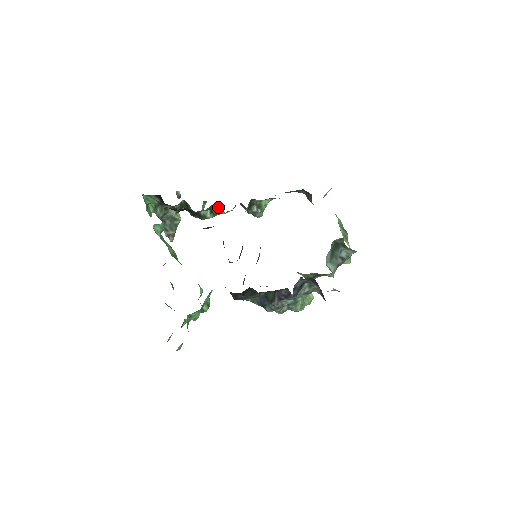
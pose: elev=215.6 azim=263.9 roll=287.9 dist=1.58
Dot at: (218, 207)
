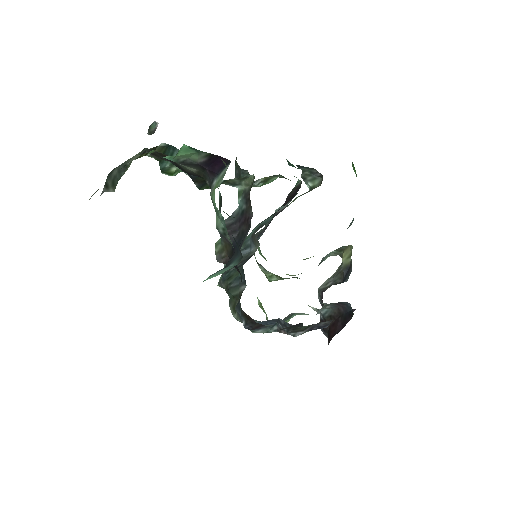
Dot at: (241, 179)
